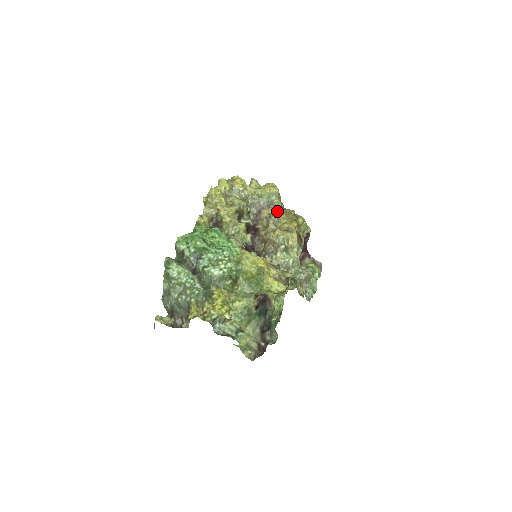
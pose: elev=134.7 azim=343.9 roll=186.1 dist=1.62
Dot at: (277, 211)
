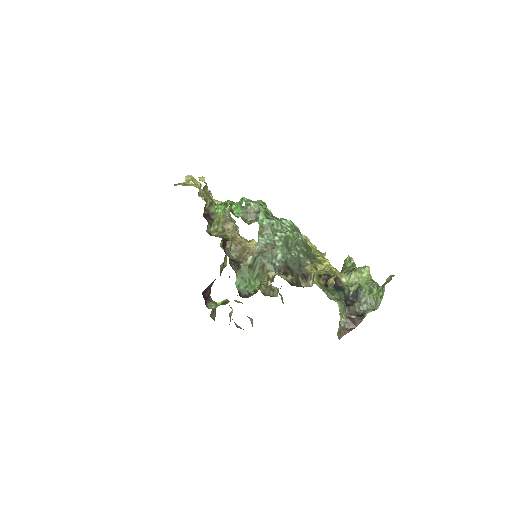
Dot at: (237, 226)
